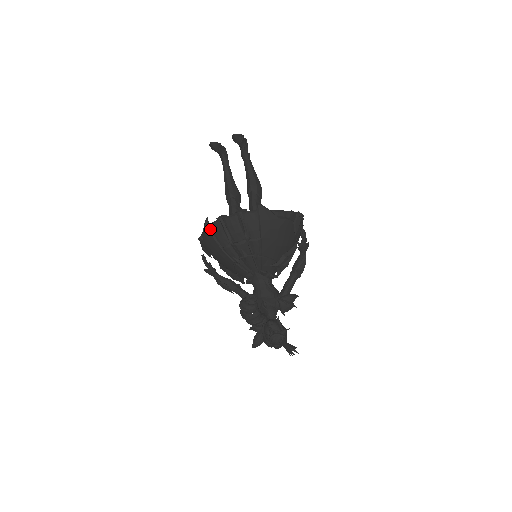
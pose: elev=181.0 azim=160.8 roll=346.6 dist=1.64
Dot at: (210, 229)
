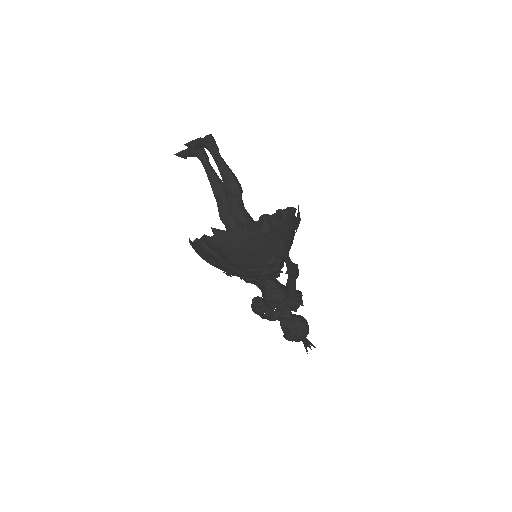
Dot at: (195, 250)
